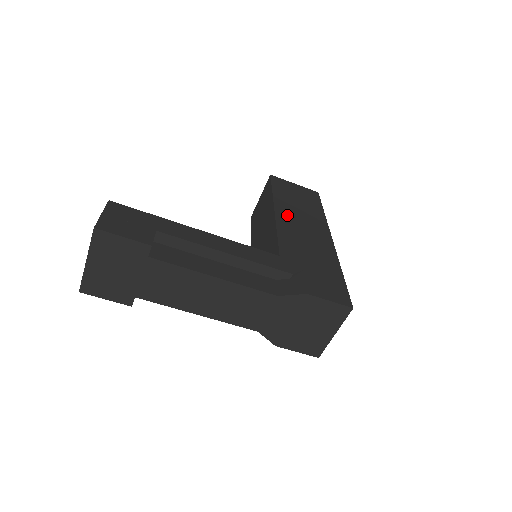
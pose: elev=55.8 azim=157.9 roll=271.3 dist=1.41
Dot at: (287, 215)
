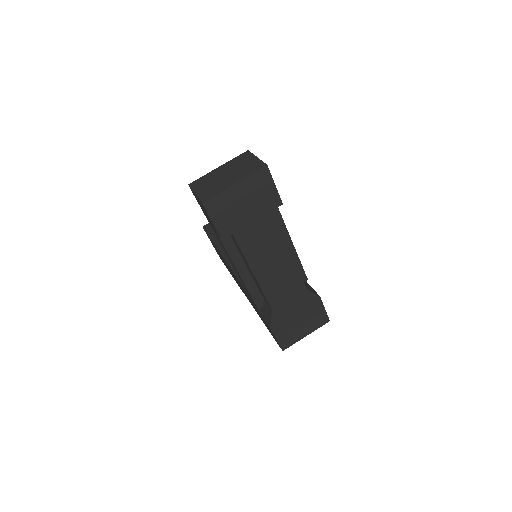
Dot at: occluded
